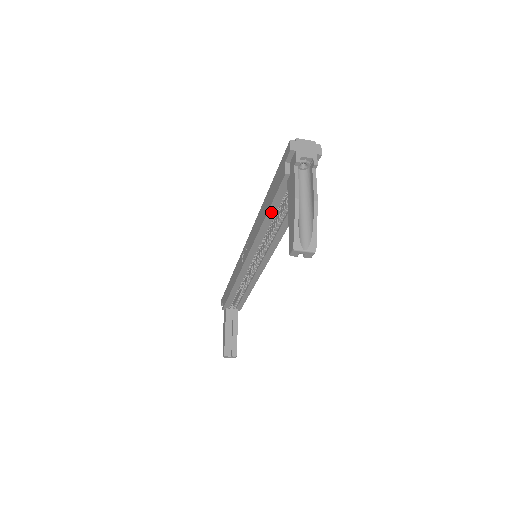
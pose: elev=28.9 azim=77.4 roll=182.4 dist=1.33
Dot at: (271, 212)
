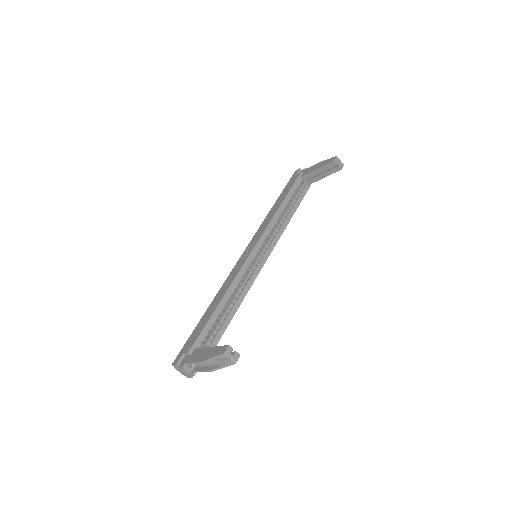
Dot at: (287, 198)
